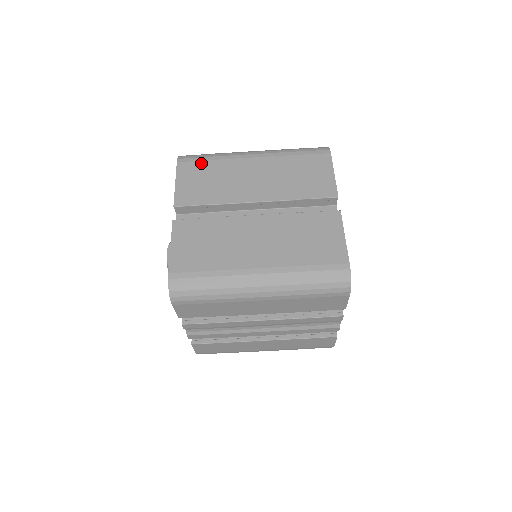
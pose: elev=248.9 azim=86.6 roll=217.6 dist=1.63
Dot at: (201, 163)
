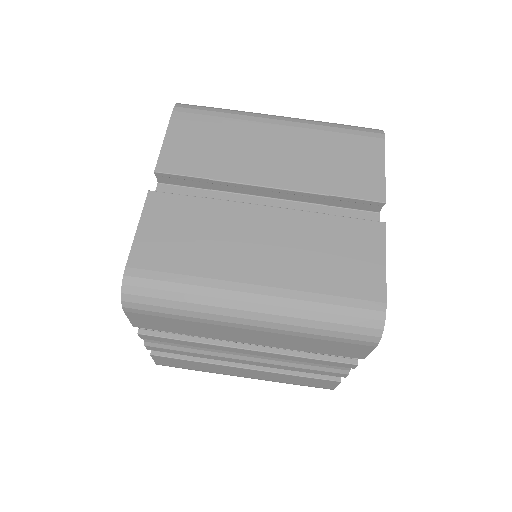
Dot at: (205, 118)
